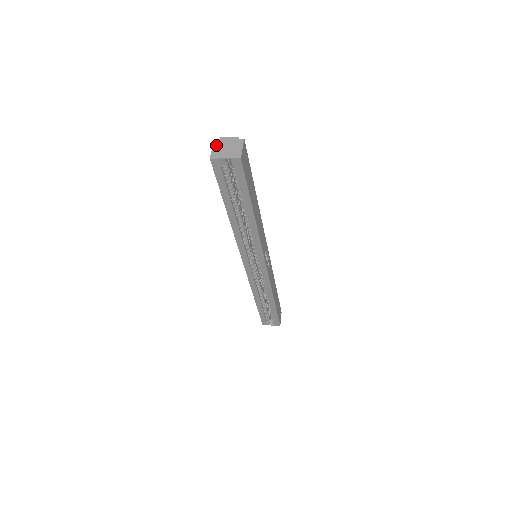
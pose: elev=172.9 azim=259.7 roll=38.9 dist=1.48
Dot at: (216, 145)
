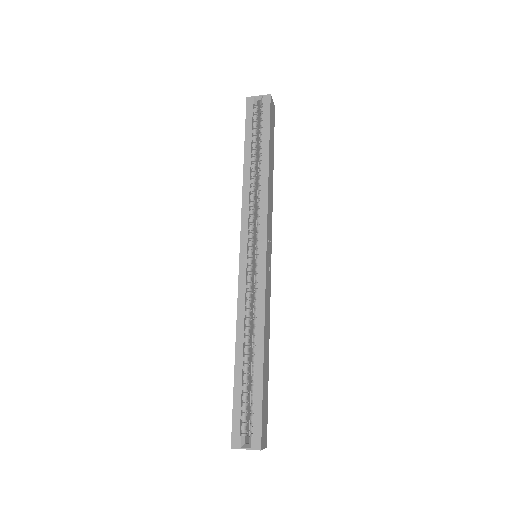
Dot at: occluded
